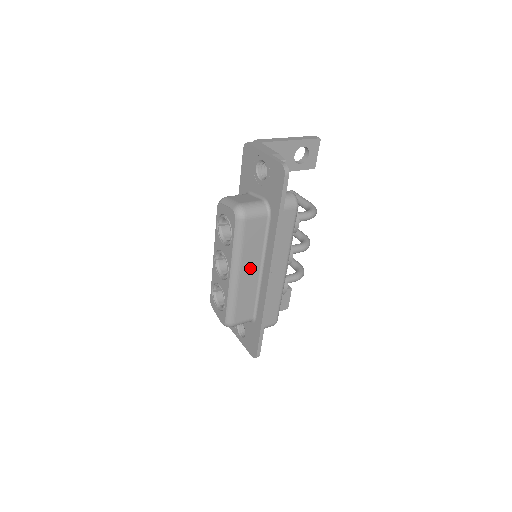
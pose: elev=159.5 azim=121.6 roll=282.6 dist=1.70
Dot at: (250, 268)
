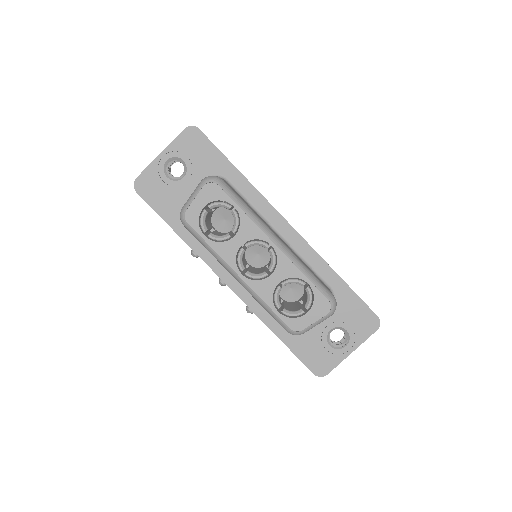
Dot at: occluded
